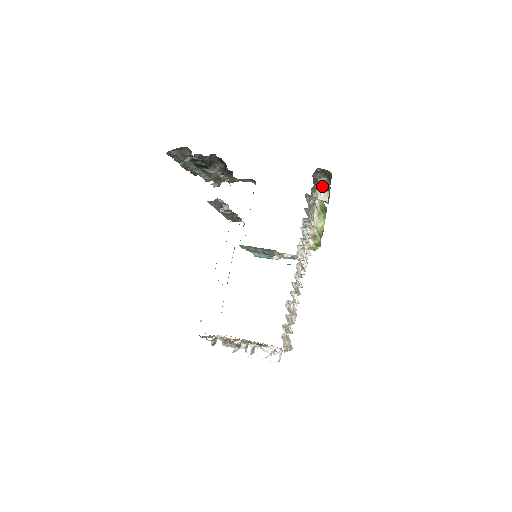
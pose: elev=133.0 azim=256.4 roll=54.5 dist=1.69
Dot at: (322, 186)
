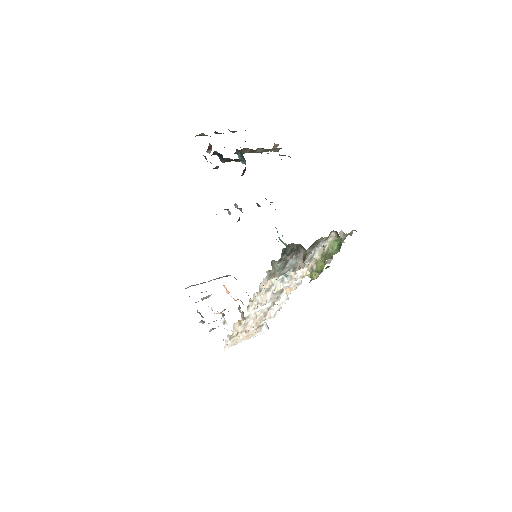
Dot at: (302, 255)
